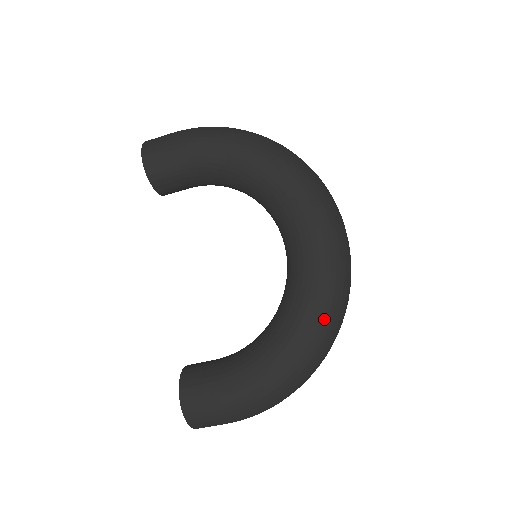
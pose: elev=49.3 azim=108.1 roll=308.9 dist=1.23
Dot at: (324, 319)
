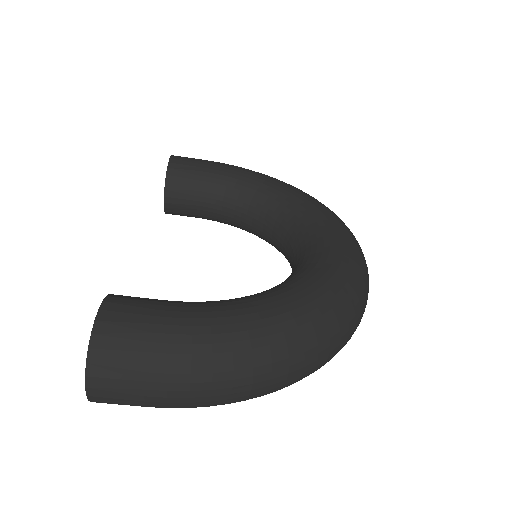
Dot at: (344, 292)
